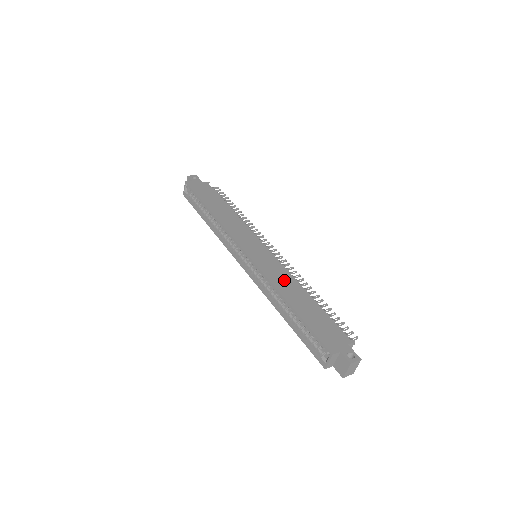
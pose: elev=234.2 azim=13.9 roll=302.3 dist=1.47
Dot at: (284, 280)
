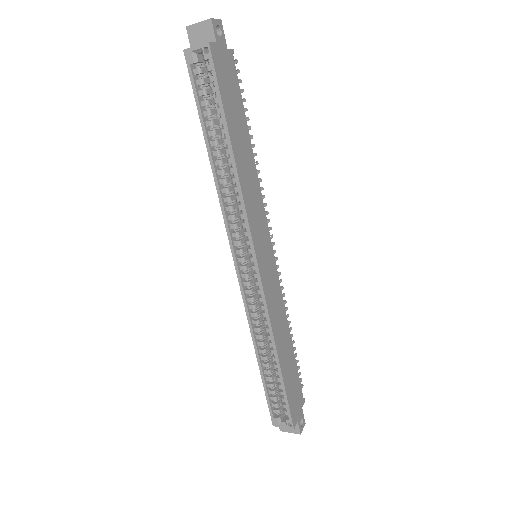
Dot at: (280, 319)
